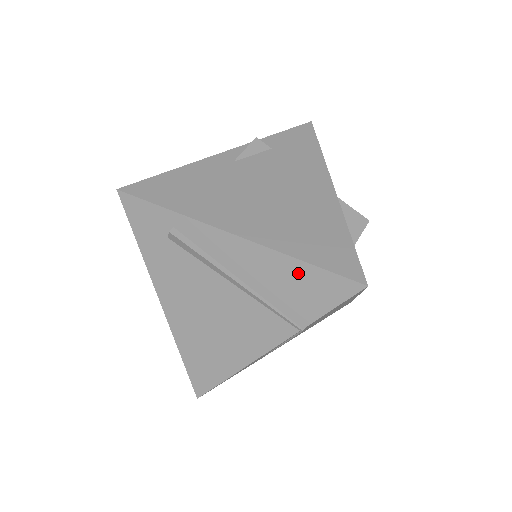
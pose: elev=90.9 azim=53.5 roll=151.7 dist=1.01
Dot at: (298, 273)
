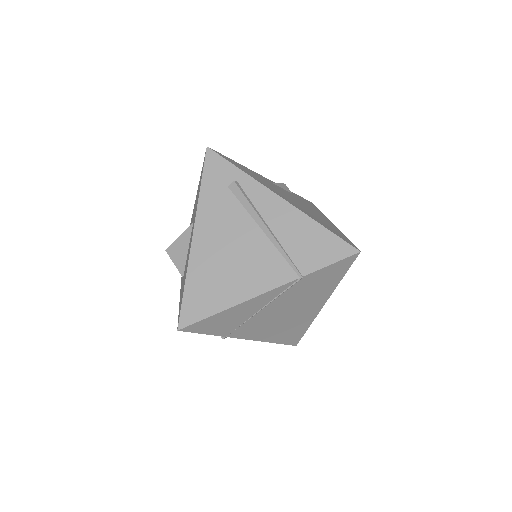
Dot at: (315, 233)
